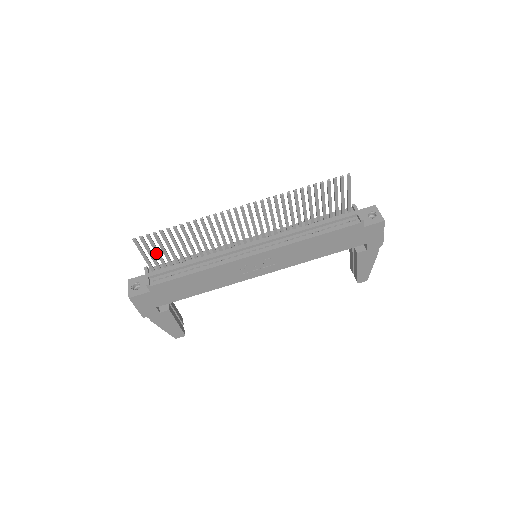
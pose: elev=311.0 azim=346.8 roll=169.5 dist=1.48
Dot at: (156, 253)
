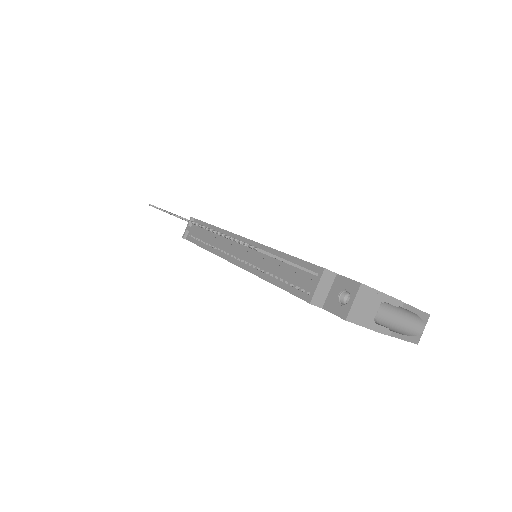
Dot at: occluded
